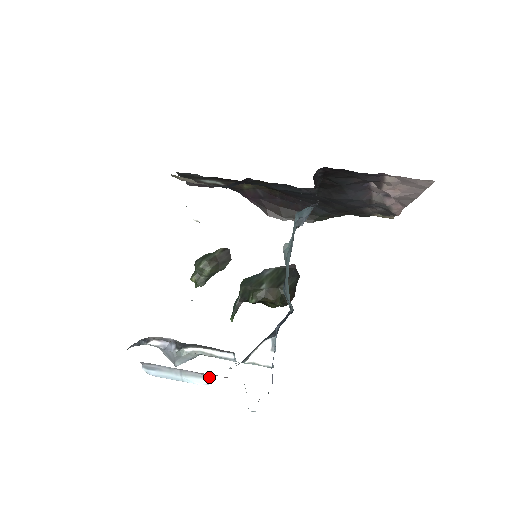
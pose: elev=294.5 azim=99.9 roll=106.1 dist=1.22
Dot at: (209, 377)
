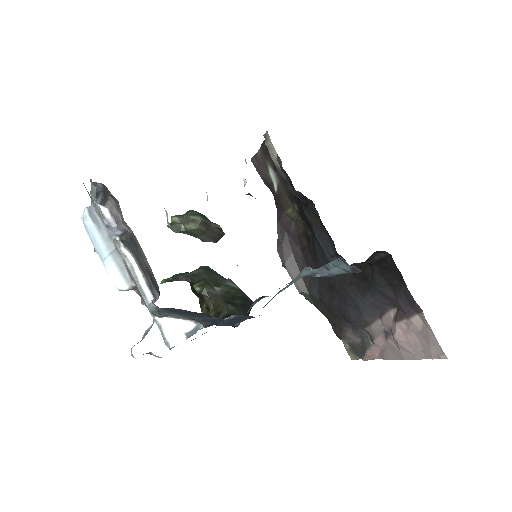
Dot at: (131, 284)
